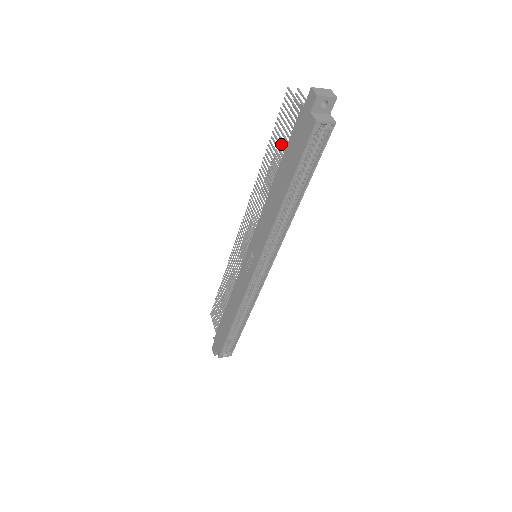
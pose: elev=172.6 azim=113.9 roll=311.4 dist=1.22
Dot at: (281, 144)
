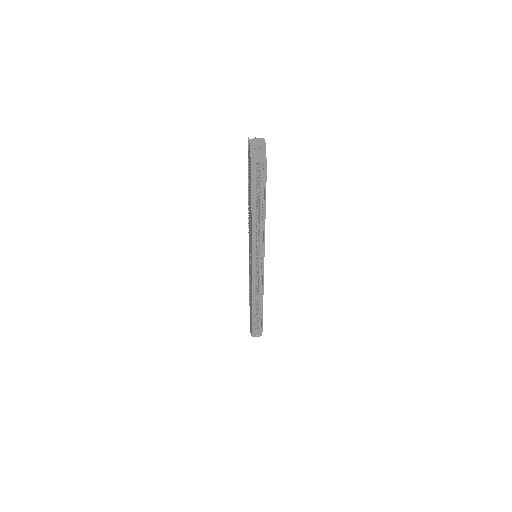
Dot at: occluded
